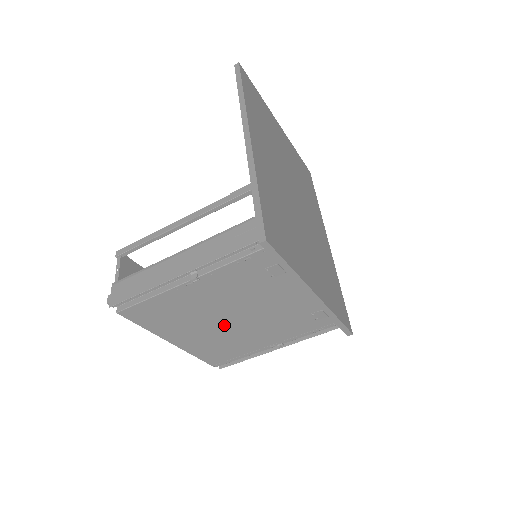
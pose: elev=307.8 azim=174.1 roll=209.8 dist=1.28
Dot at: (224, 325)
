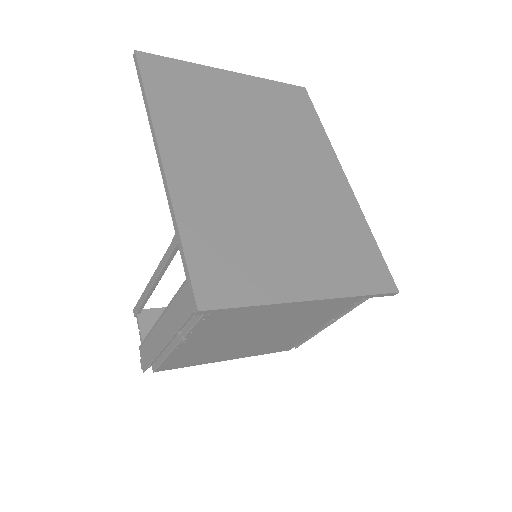
Dot at: (256, 338)
